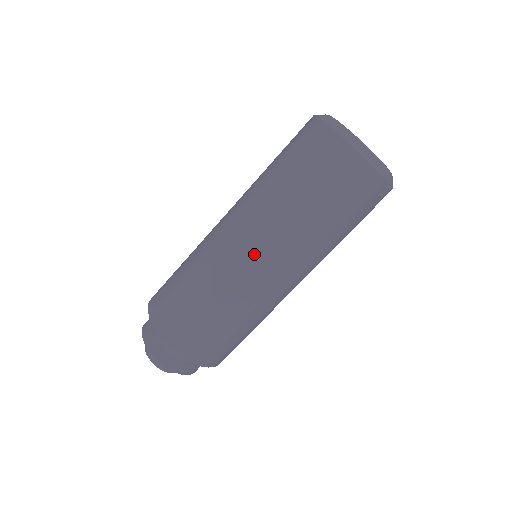
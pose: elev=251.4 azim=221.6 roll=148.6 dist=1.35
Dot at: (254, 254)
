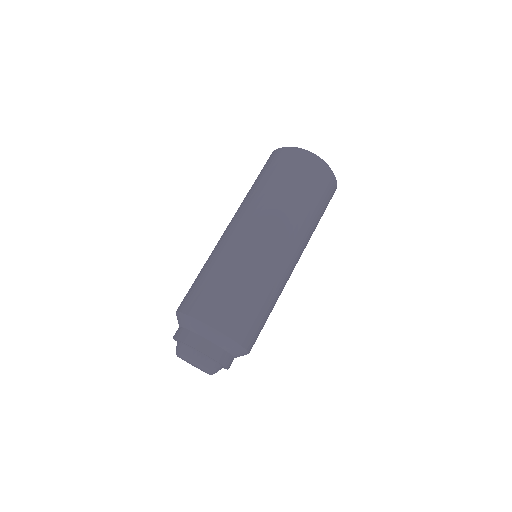
Dot at: (248, 227)
